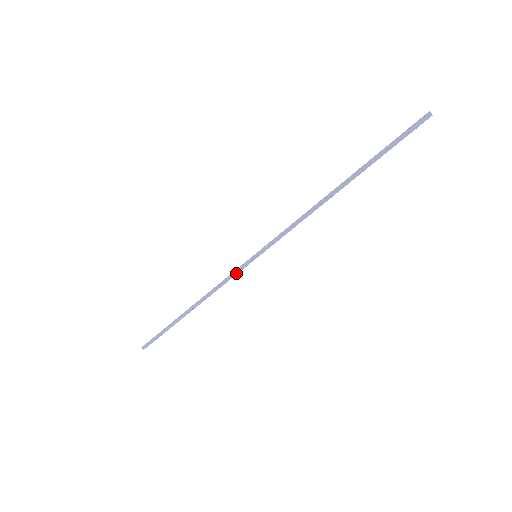
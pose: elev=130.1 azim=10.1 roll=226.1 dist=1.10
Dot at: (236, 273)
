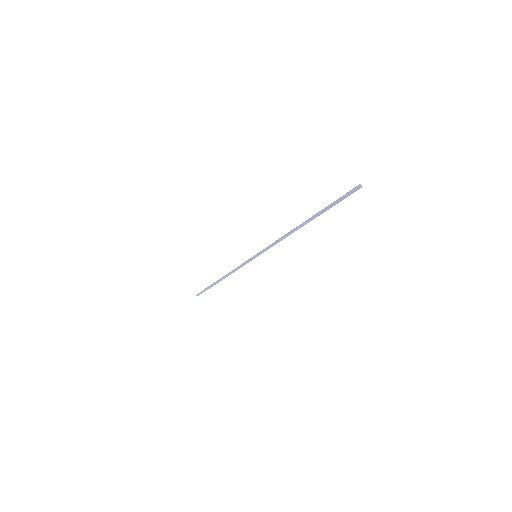
Dot at: (245, 264)
